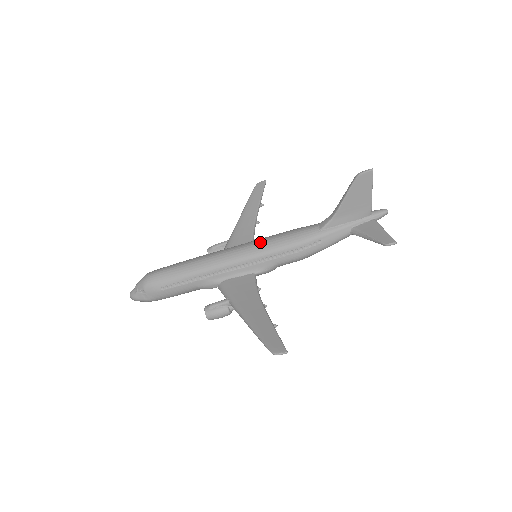
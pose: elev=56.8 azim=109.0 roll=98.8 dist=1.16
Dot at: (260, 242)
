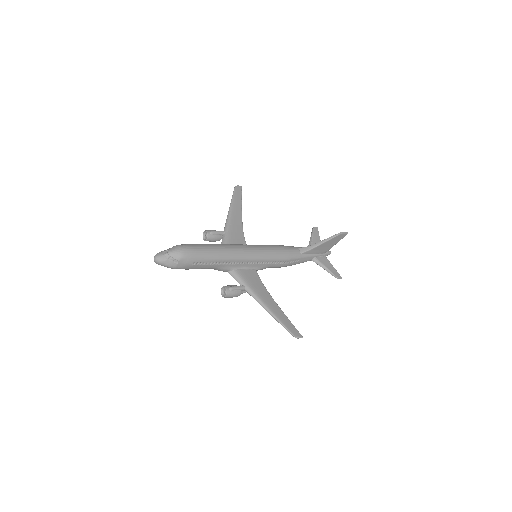
Dot at: (267, 249)
